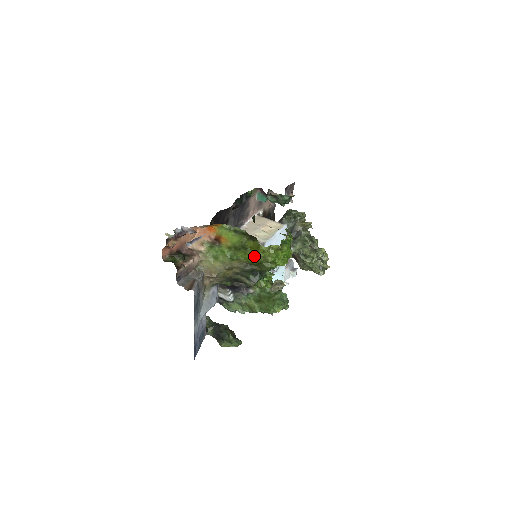
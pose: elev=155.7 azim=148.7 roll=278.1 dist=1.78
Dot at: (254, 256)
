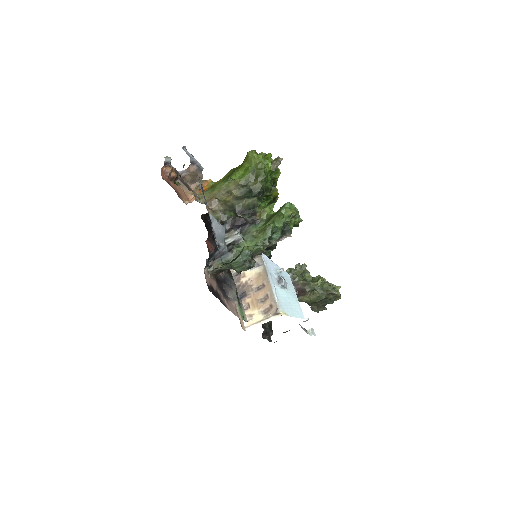
Dot at: (246, 168)
